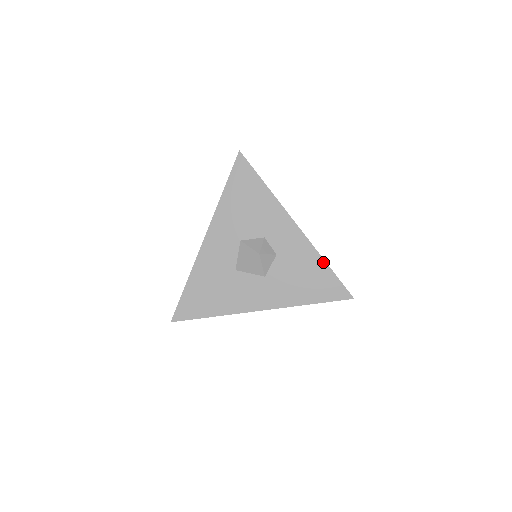
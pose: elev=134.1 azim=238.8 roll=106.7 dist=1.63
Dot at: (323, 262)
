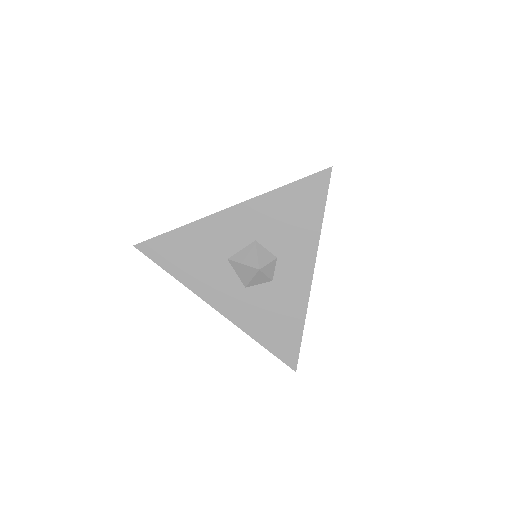
Dot at: (302, 323)
